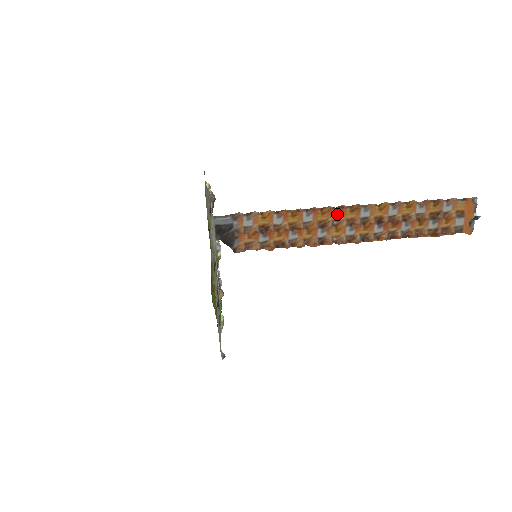
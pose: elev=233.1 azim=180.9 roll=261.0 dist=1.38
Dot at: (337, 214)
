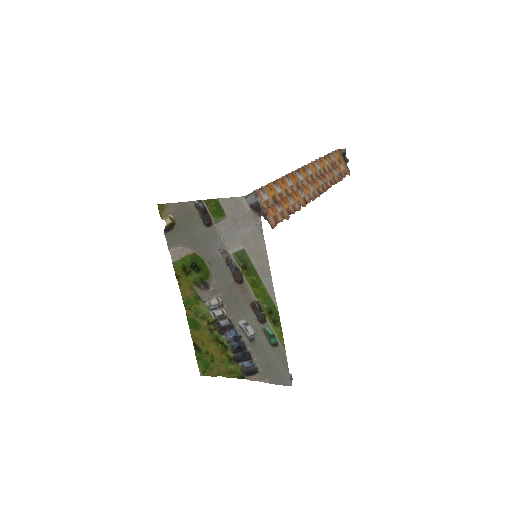
Dot at: (300, 175)
